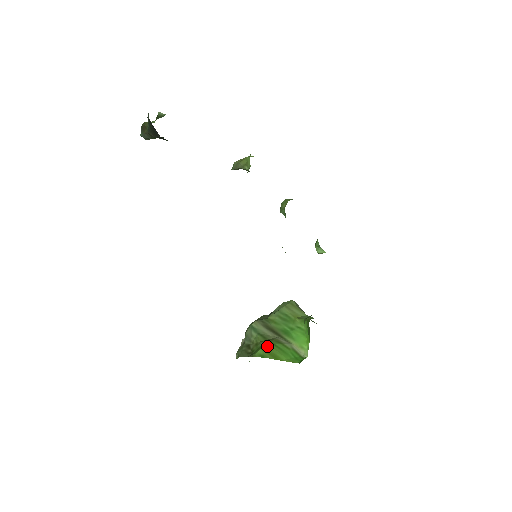
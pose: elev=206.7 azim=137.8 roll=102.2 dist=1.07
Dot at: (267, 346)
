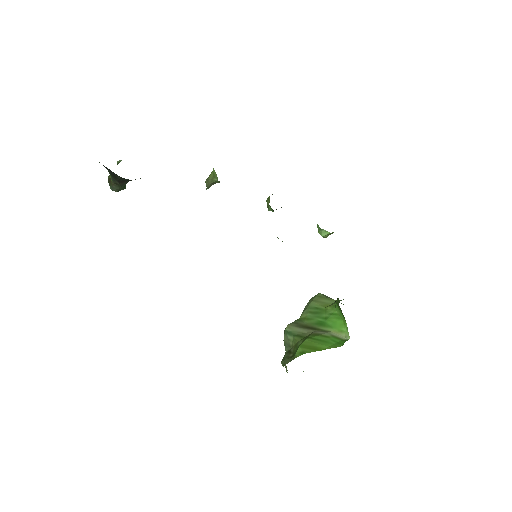
Dot at: (304, 342)
